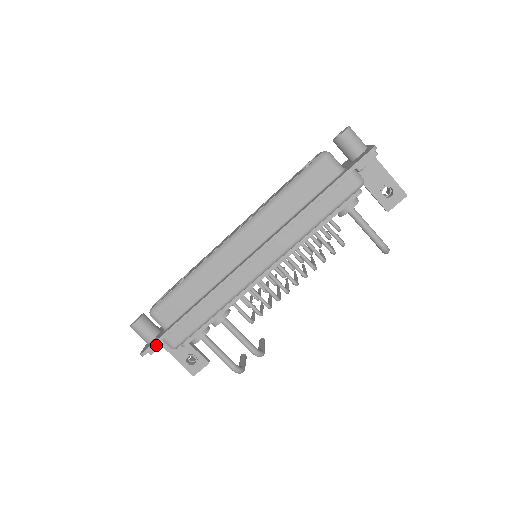
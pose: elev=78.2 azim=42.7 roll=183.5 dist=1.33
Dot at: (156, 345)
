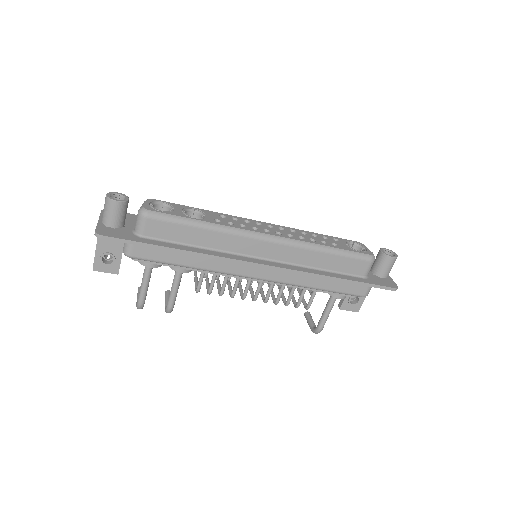
Dot at: occluded
